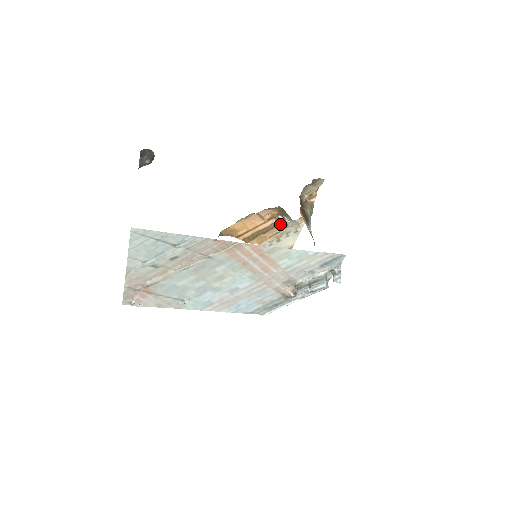
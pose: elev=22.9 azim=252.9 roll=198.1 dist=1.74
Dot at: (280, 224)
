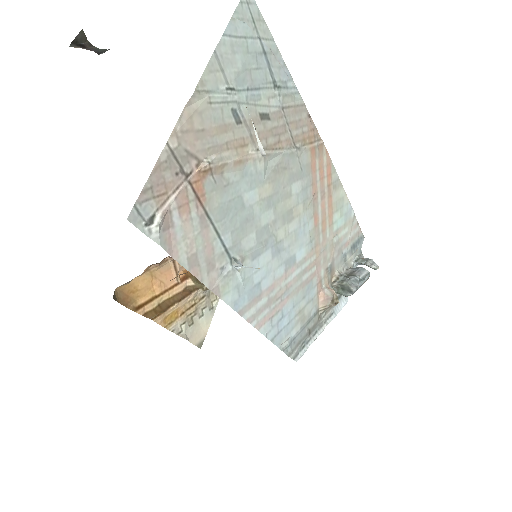
Dot at: (200, 286)
